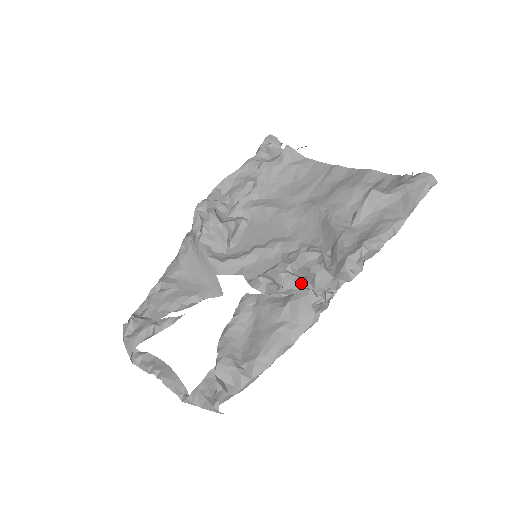
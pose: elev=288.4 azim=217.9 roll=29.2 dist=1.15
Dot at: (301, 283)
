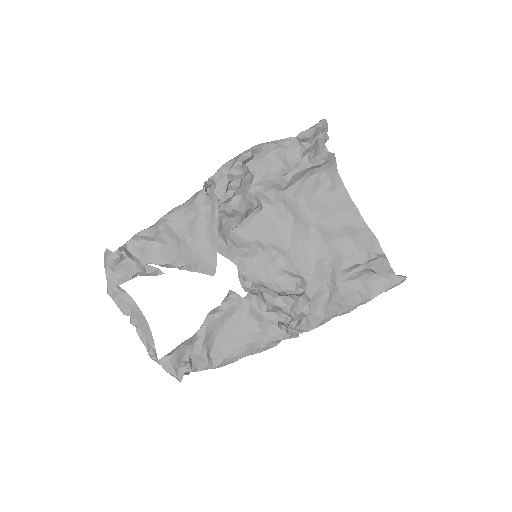
Dot at: (281, 312)
